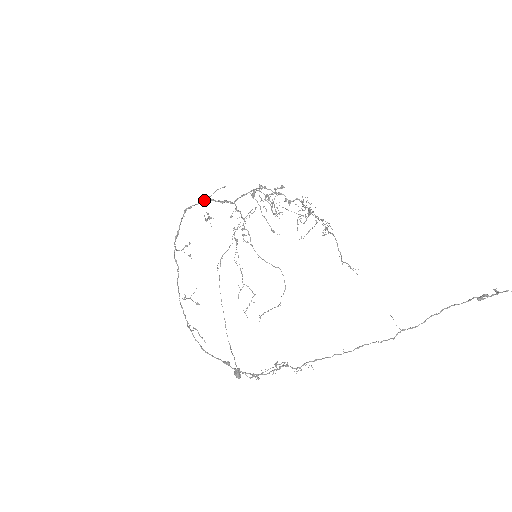
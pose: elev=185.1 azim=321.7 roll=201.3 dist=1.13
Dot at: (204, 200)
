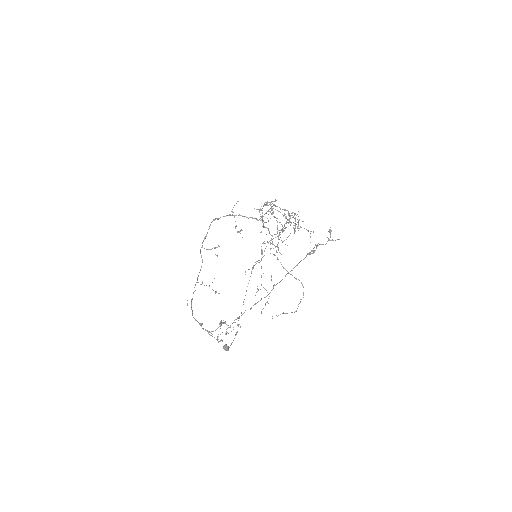
Dot at: (232, 214)
